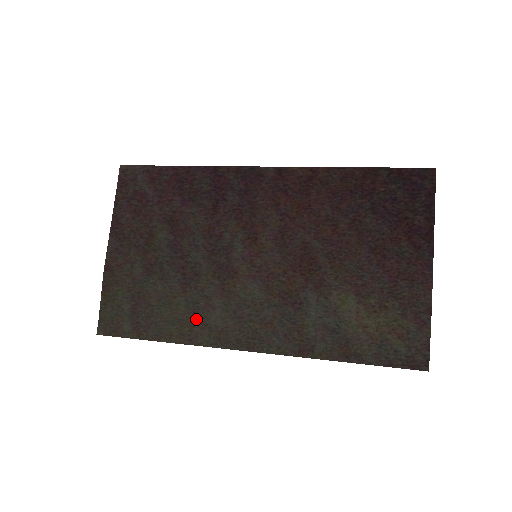
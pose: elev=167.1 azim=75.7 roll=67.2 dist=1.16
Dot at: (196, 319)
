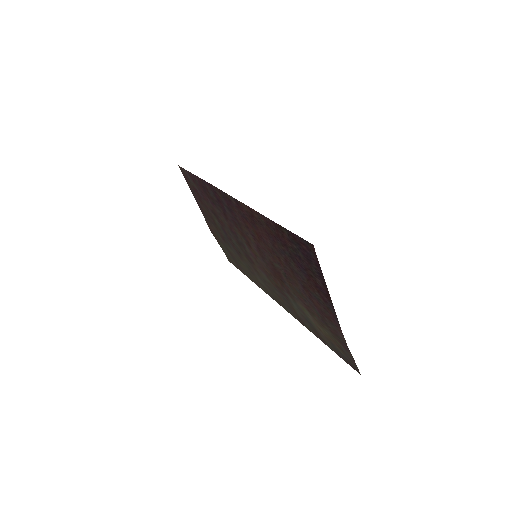
Dot at: (254, 276)
